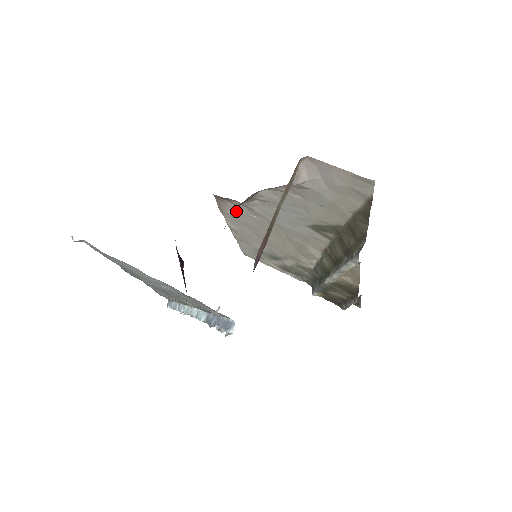
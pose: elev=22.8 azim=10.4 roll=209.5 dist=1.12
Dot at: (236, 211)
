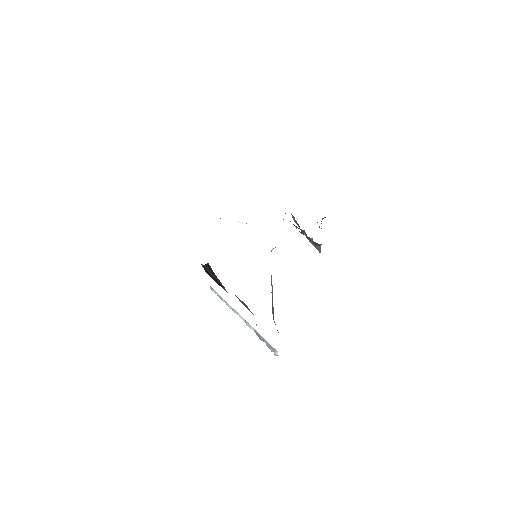
Dot at: occluded
